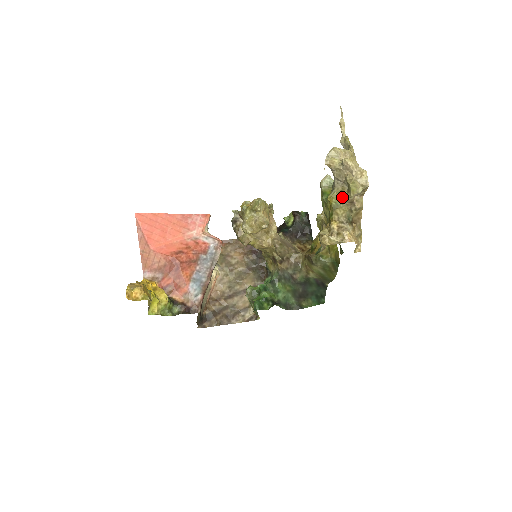
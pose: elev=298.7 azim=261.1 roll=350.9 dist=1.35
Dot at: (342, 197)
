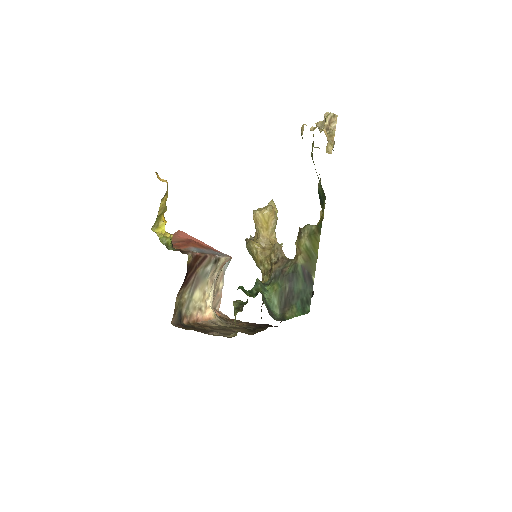
Dot at: occluded
